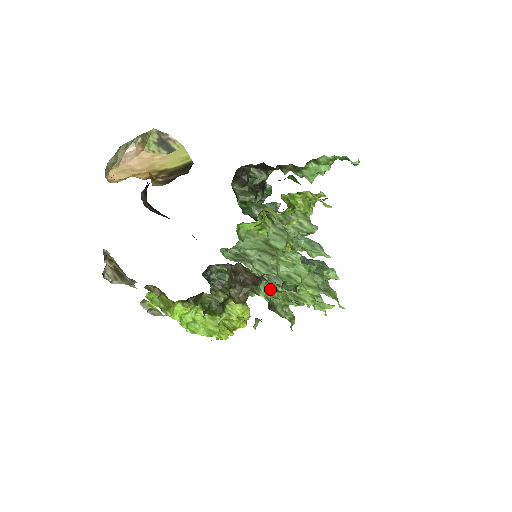
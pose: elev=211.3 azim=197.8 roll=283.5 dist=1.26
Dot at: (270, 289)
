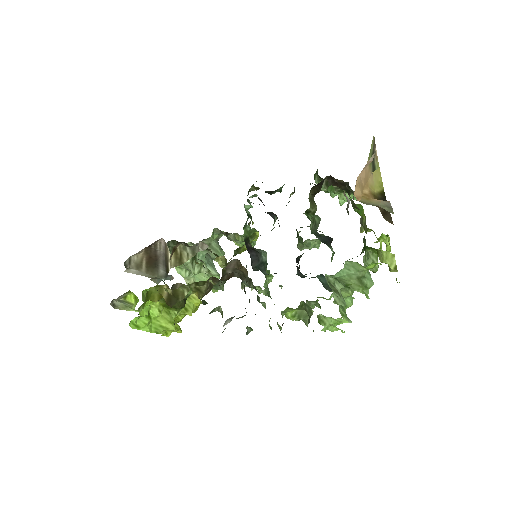
Dot at: (298, 307)
